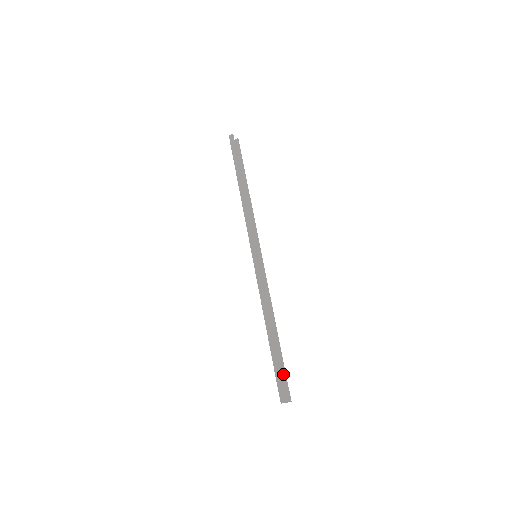
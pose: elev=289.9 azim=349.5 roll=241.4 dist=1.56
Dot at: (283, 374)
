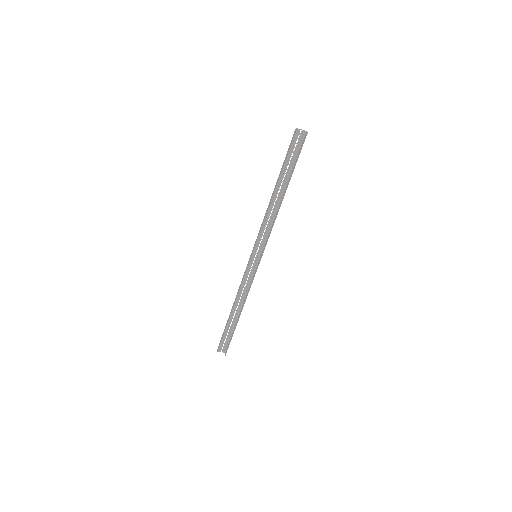
Dot at: (231, 339)
